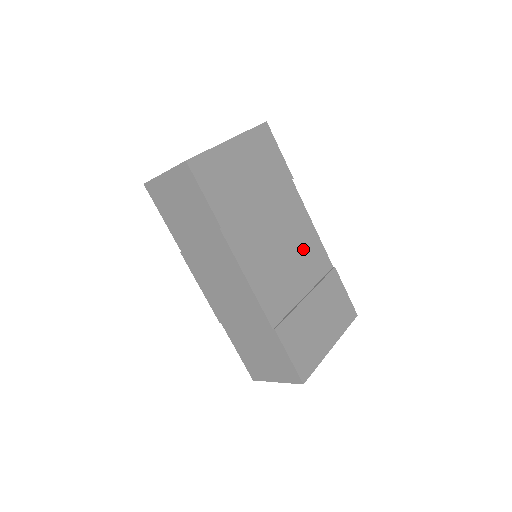
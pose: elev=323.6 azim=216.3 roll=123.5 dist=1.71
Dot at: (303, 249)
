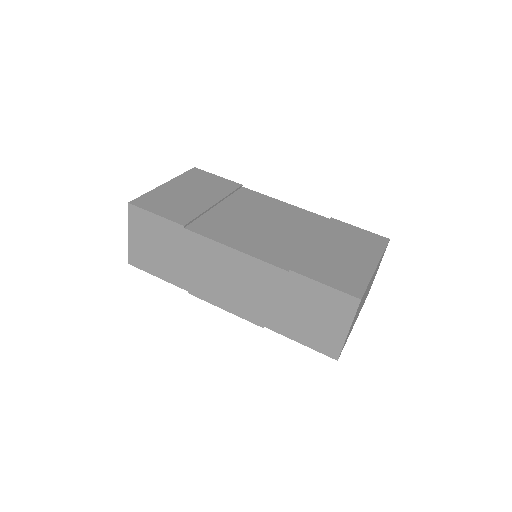
Dot at: (285, 218)
